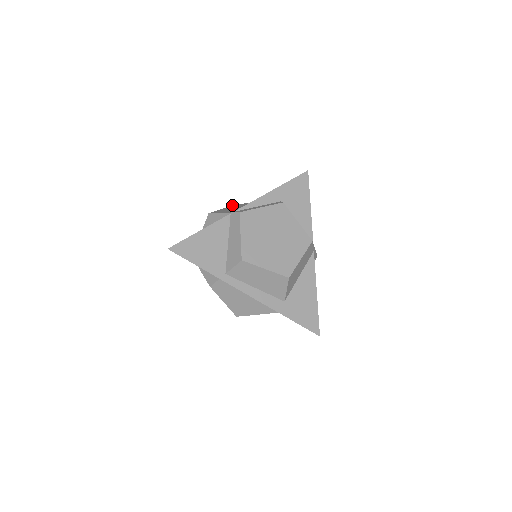
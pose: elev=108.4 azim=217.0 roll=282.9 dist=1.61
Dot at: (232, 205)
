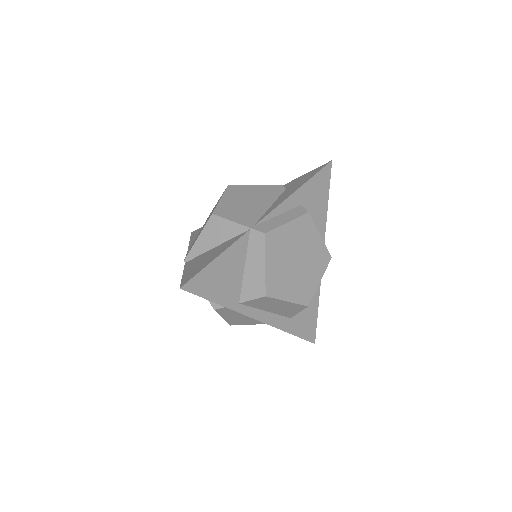
Dot at: (229, 186)
